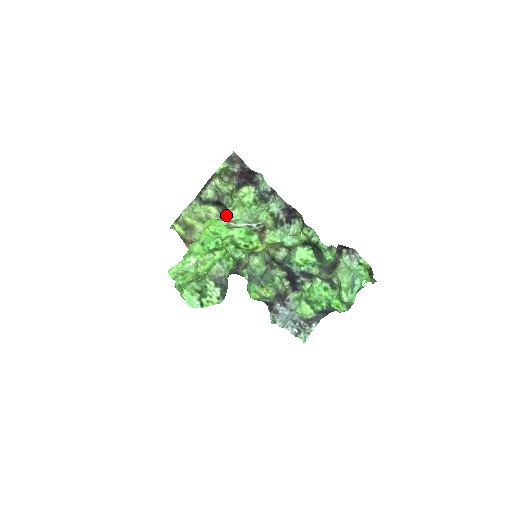
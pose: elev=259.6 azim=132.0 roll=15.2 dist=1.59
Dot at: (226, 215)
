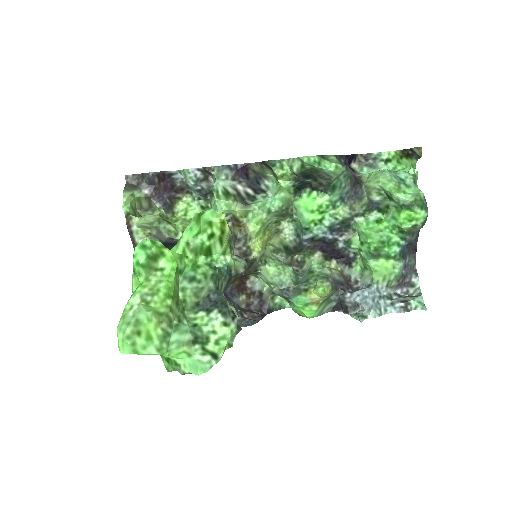
Dot at: occluded
